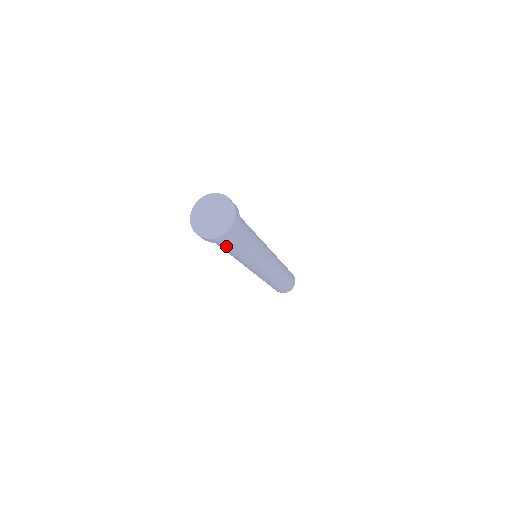
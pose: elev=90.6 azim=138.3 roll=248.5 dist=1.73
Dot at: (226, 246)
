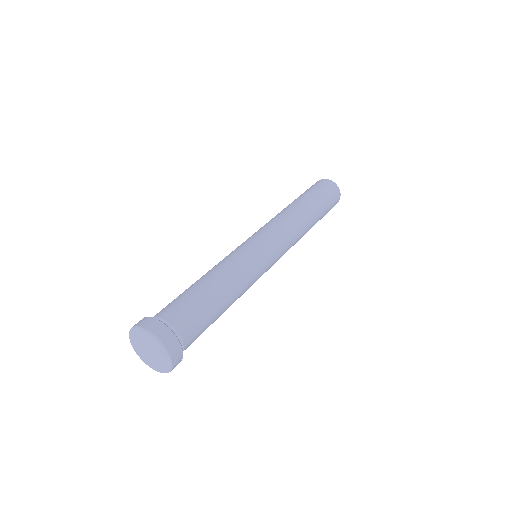
Dot at: occluded
